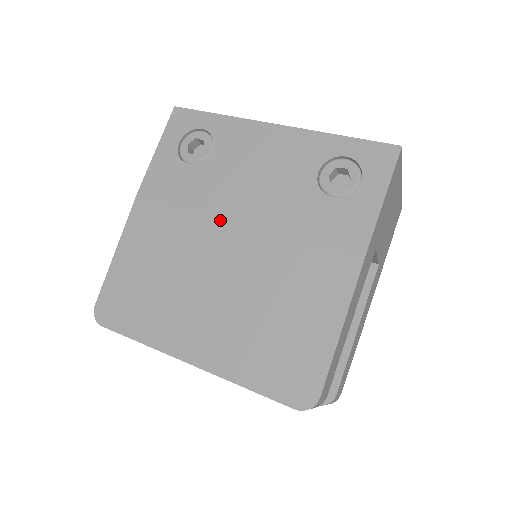
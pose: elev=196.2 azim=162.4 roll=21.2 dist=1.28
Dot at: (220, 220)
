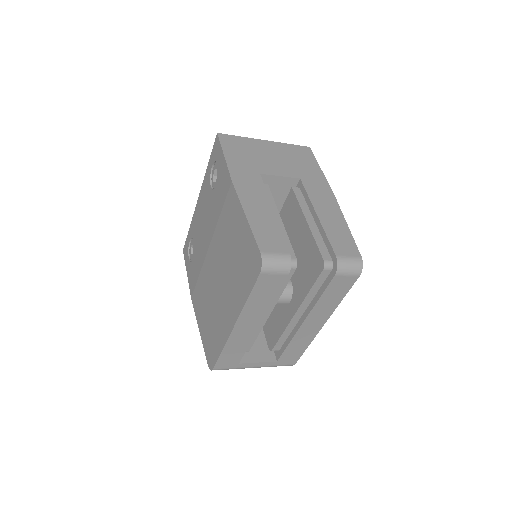
Dot at: (206, 257)
